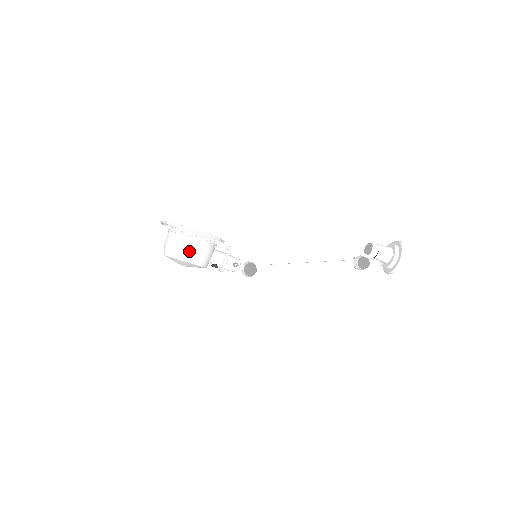
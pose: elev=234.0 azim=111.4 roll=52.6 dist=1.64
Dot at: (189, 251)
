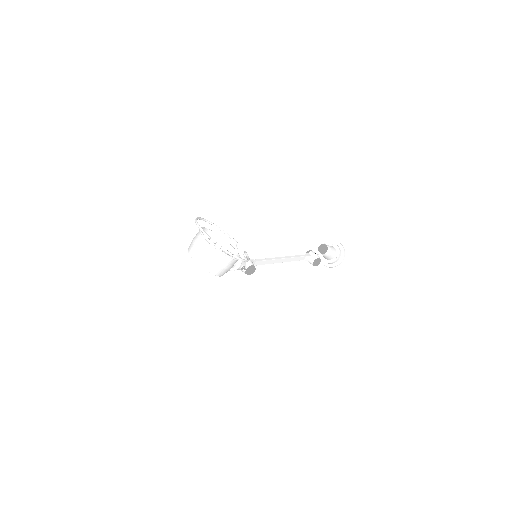
Dot at: (224, 269)
